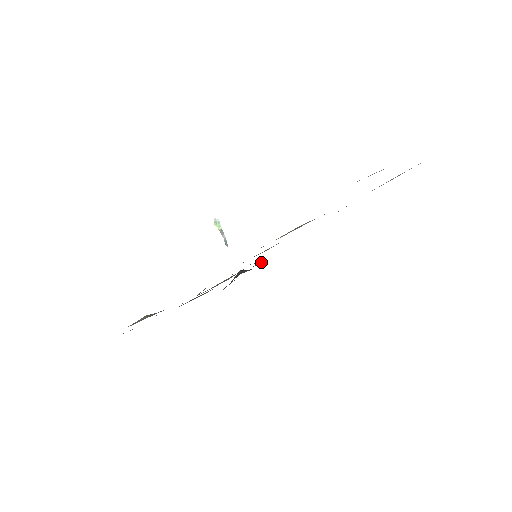
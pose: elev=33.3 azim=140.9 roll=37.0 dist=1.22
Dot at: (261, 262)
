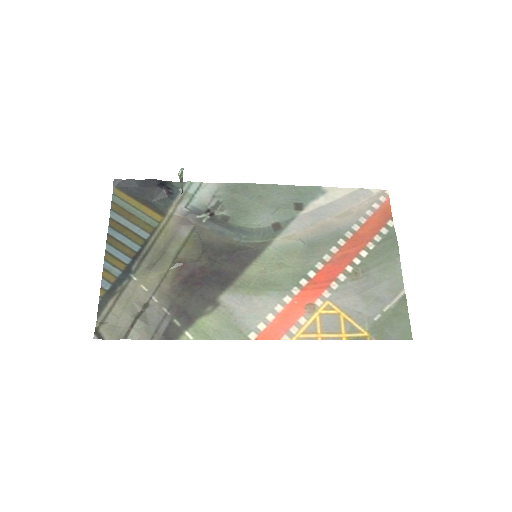
Dot at: (191, 183)
